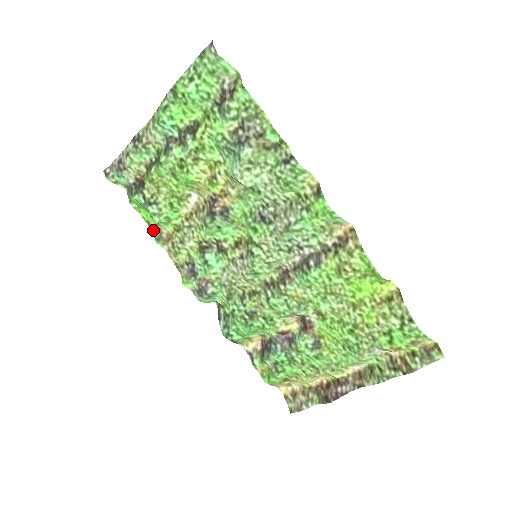
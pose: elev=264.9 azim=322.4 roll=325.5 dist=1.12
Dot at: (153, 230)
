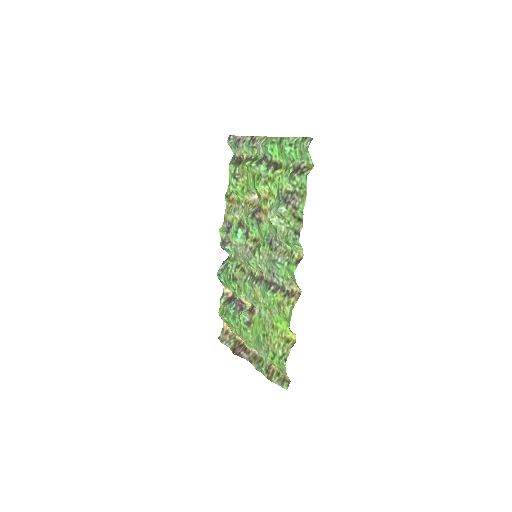
Dot at: (229, 189)
